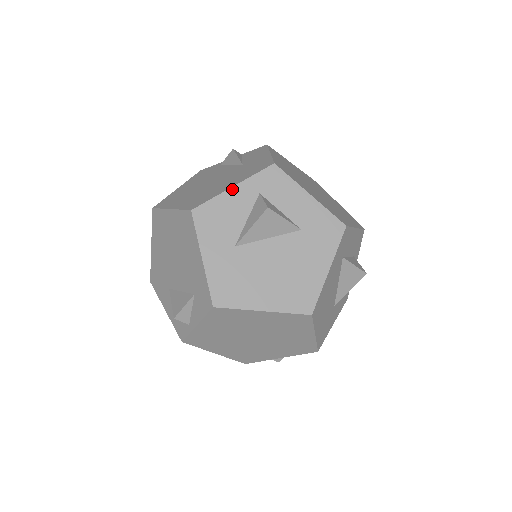
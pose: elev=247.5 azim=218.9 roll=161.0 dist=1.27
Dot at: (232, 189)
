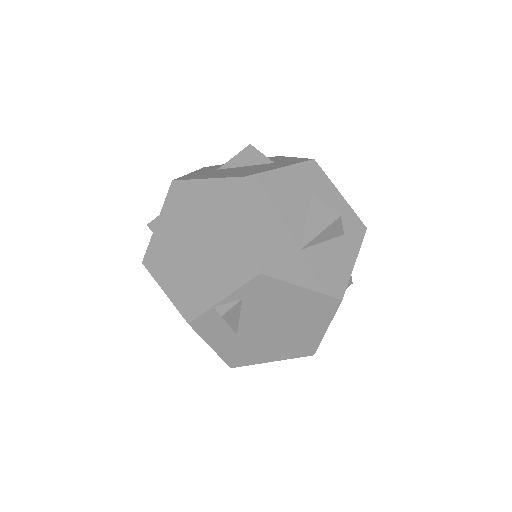
Dot at: occluded
